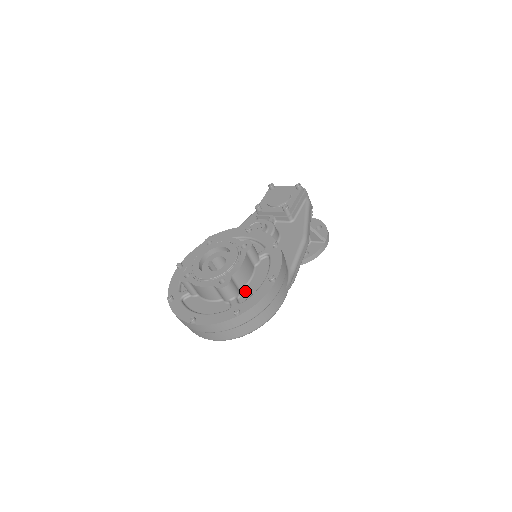
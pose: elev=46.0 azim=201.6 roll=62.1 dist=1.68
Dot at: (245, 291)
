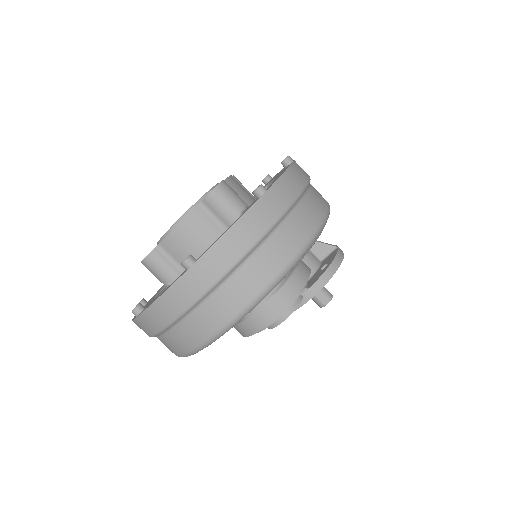
Dot at: occluded
